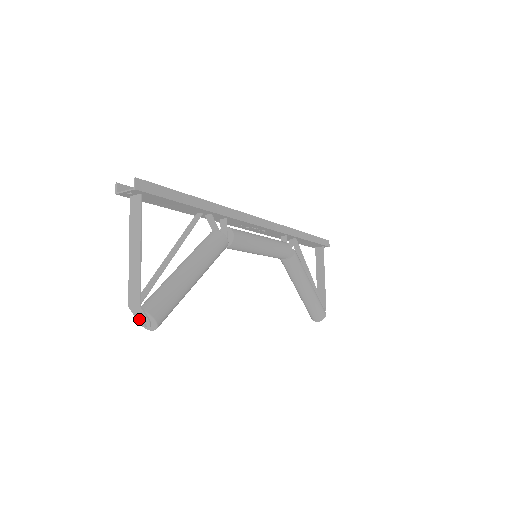
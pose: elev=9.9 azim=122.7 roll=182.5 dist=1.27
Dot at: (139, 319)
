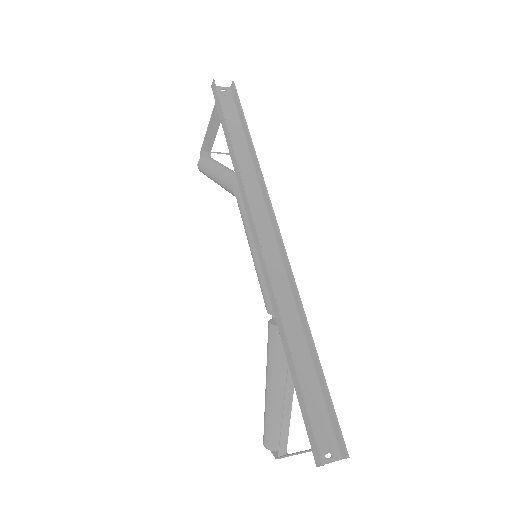
Dot at: (273, 450)
